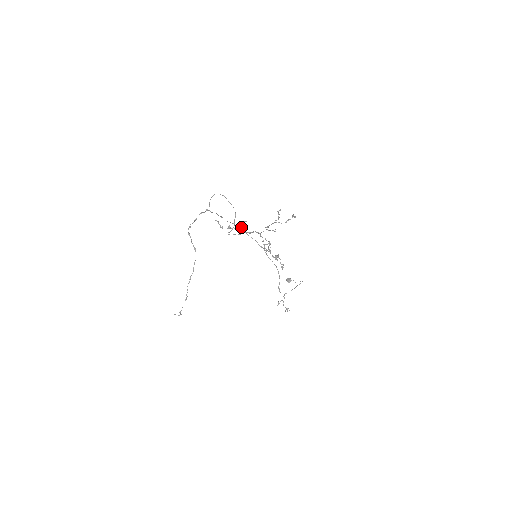
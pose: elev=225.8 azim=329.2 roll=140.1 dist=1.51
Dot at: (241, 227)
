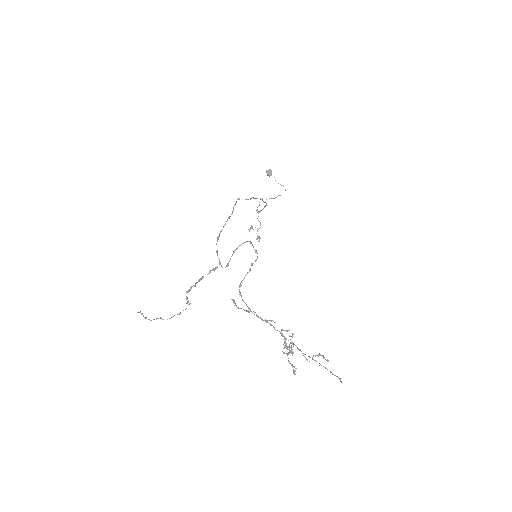
Dot at: occluded
